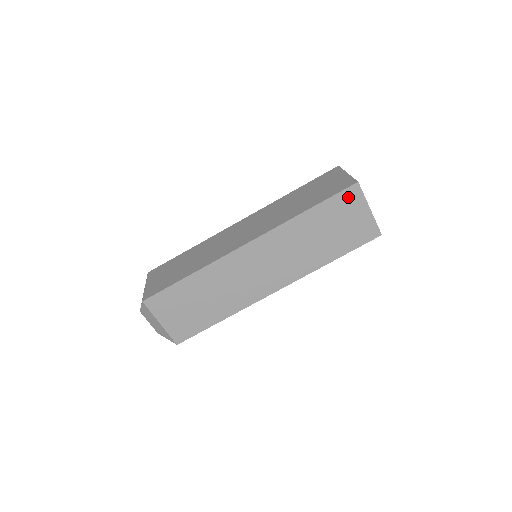
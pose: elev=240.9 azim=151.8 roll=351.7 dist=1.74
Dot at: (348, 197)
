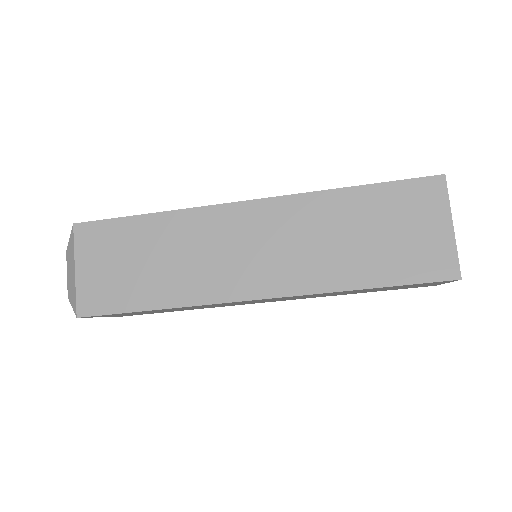
Dot at: (422, 192)
